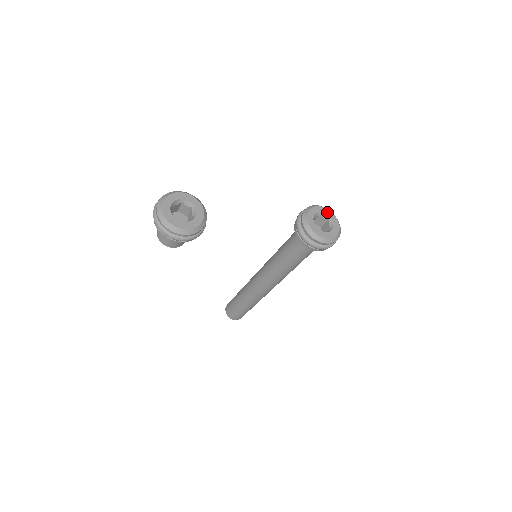
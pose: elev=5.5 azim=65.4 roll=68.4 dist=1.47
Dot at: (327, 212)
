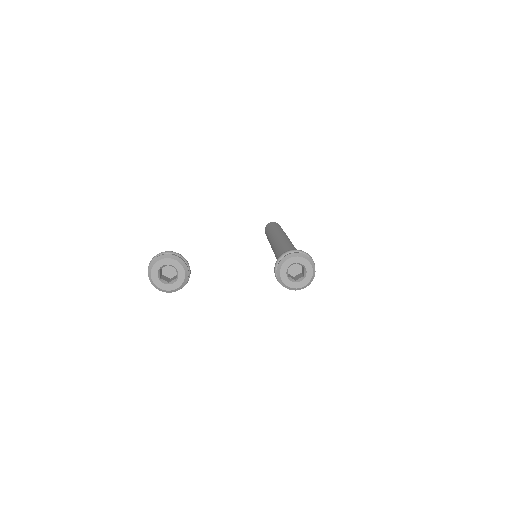
Dot at: (303, 262)
